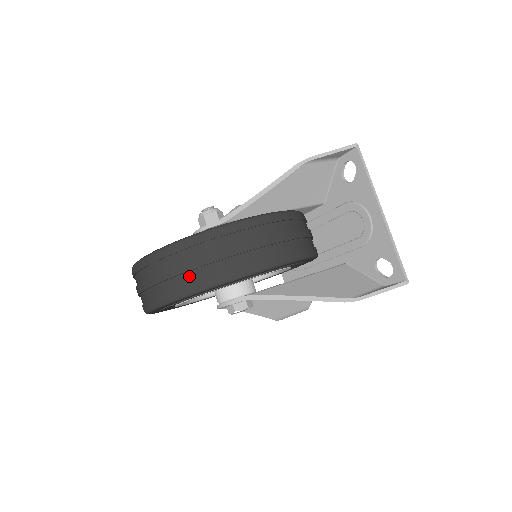
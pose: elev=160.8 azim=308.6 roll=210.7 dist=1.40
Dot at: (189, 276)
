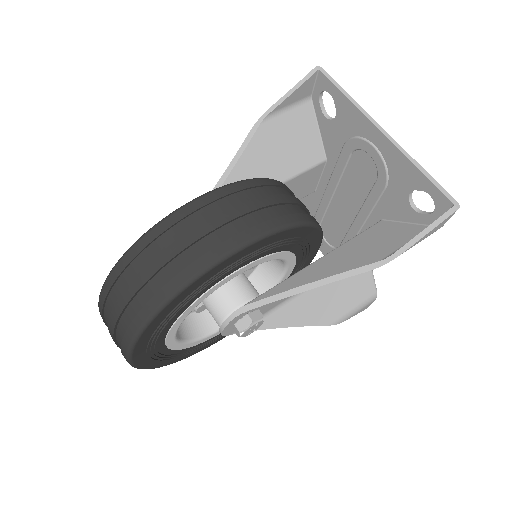
Dot at: (131, 309)
